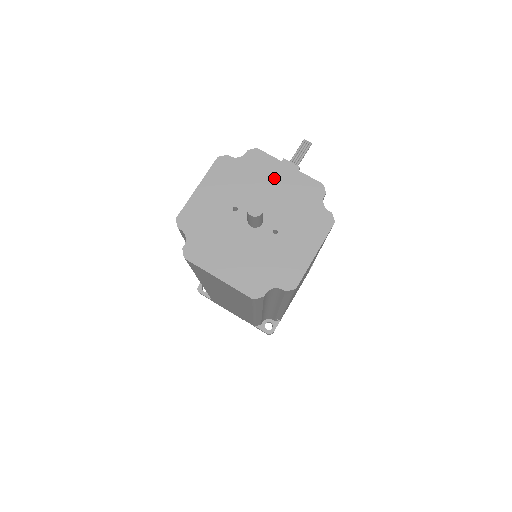
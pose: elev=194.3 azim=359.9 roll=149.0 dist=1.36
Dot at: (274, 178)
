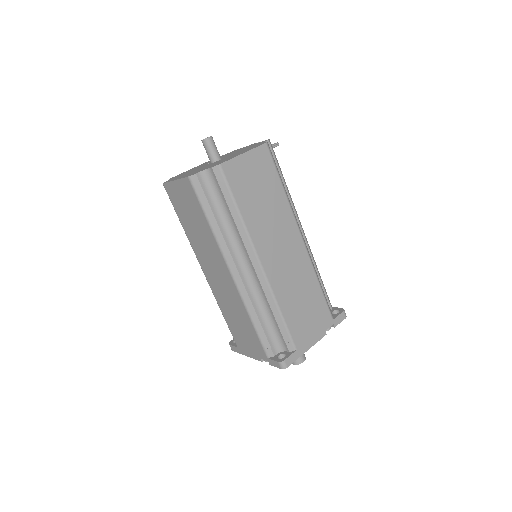
Dot at: occluded
